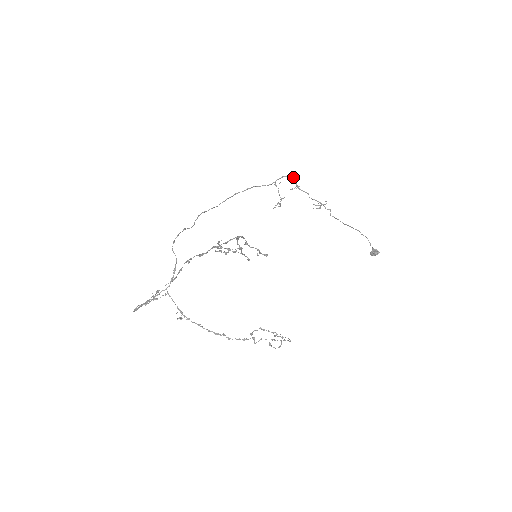
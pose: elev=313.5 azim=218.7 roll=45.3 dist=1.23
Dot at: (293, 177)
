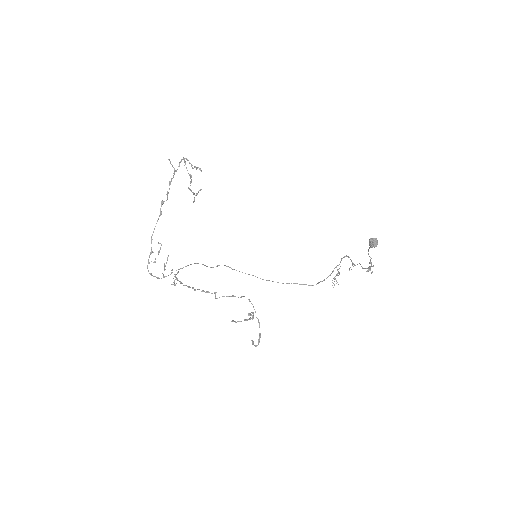
Dot at: (348, 257)
